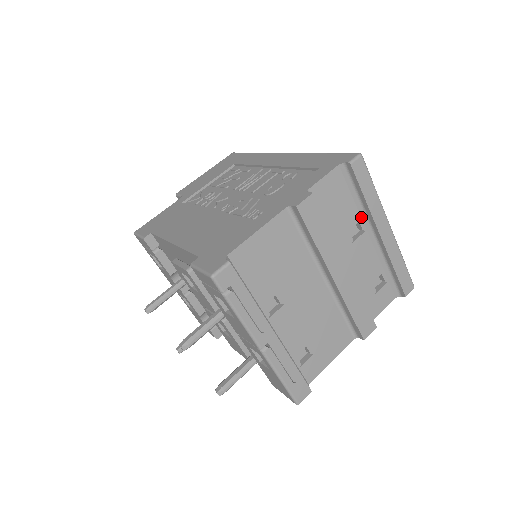
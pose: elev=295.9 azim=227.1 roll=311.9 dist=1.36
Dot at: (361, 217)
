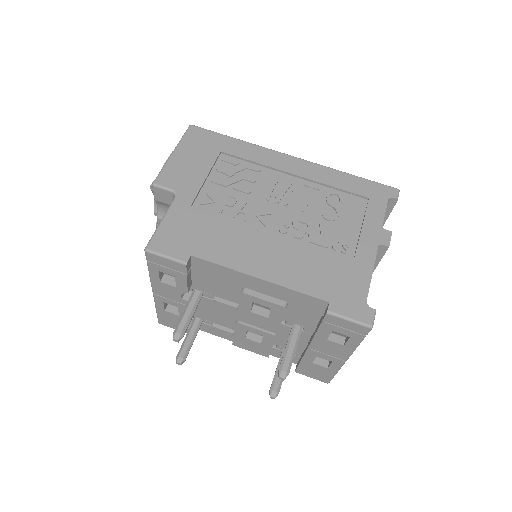
Dot at: occluded
